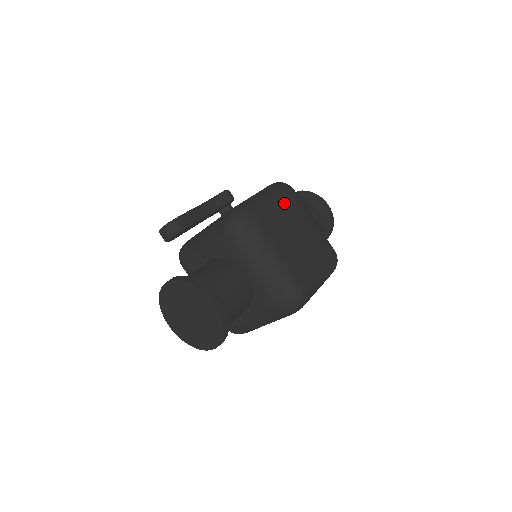
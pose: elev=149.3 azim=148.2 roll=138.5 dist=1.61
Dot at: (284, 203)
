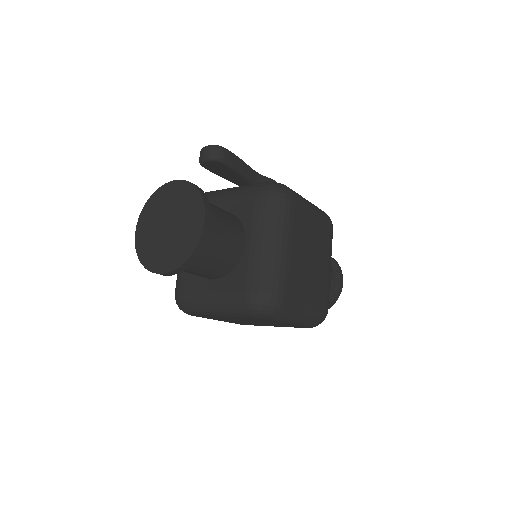
Dot at: (320, 225)
